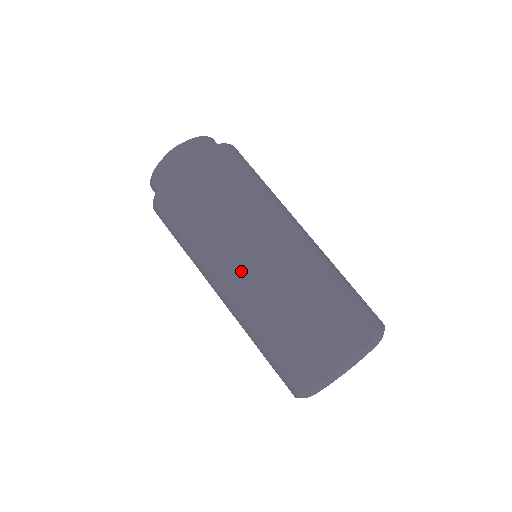
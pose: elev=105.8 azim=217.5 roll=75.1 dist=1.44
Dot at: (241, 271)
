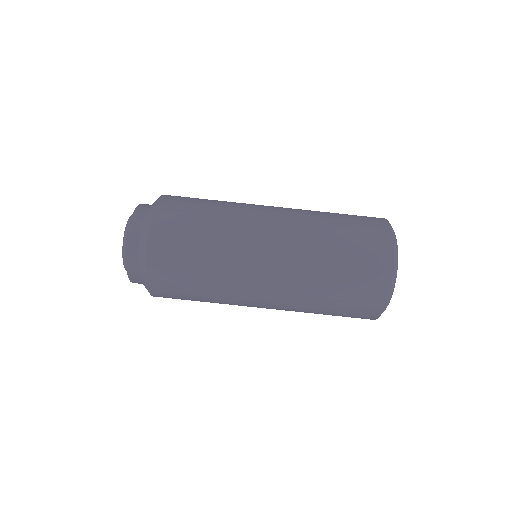
Dot at: (266, 295)
